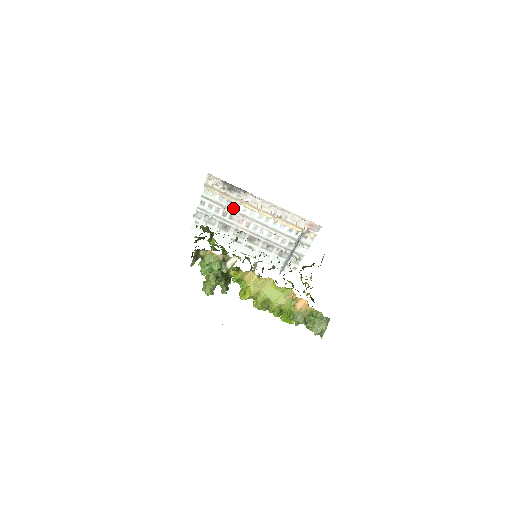
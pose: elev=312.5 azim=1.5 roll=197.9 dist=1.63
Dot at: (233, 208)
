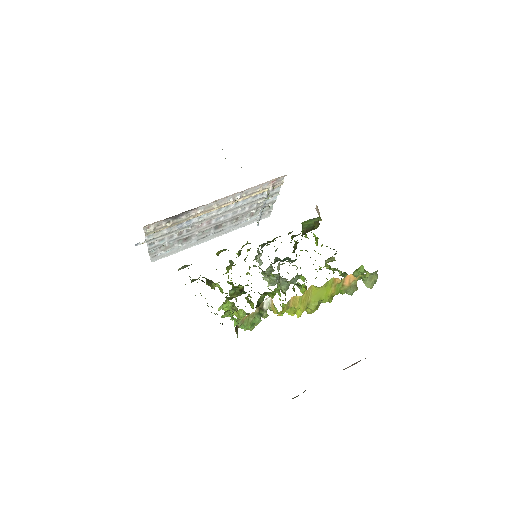
Dot at: (187, 225)
